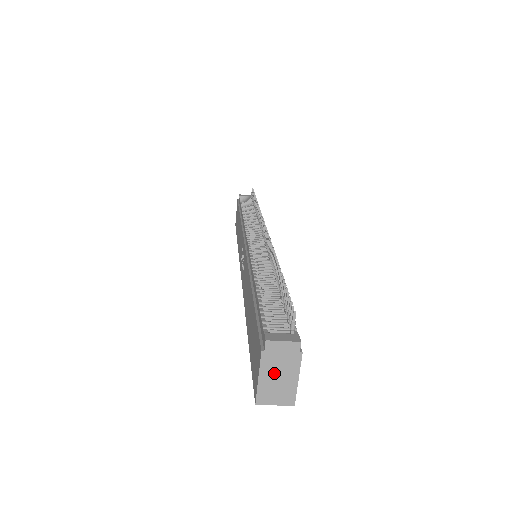
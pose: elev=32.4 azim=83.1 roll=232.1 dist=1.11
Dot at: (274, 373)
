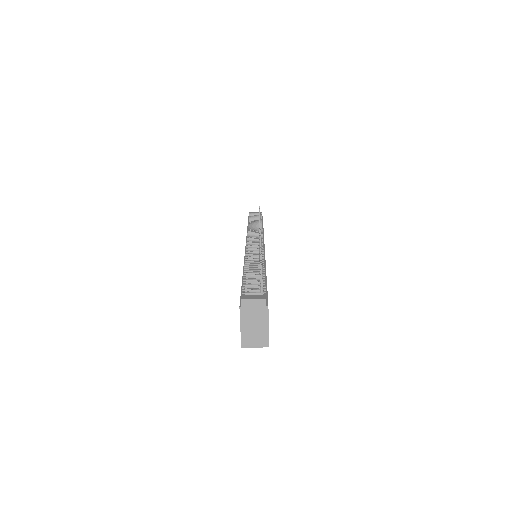
Dot at: (251, 323)
